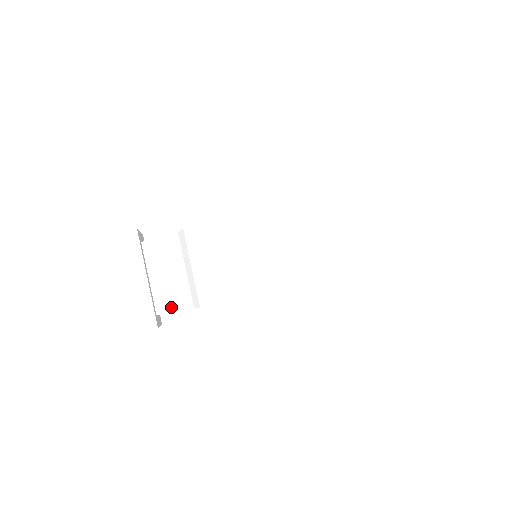
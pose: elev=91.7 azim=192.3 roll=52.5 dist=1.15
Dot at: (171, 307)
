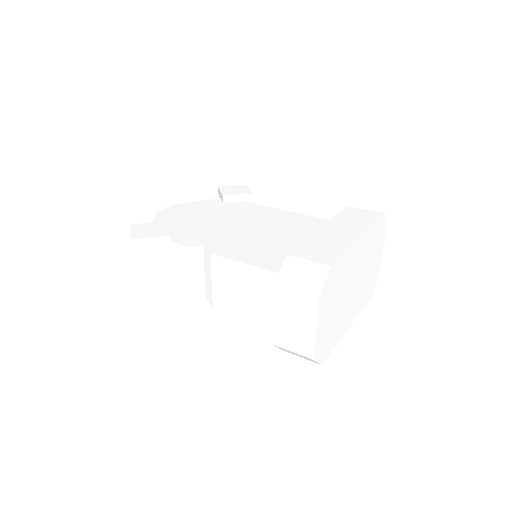
Dot at: (188, 295)
